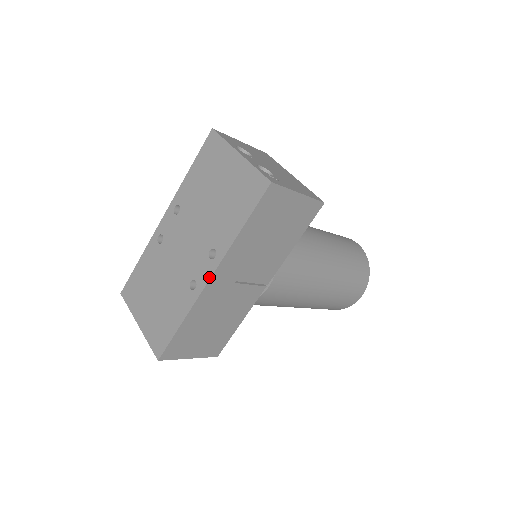
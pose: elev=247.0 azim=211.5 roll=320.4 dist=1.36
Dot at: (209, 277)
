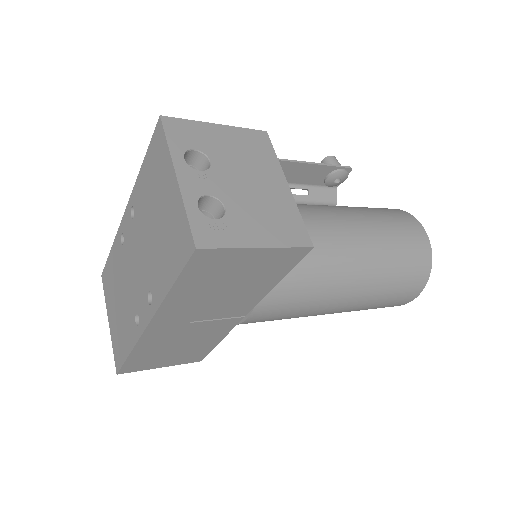
Dot at: (146, 324)
